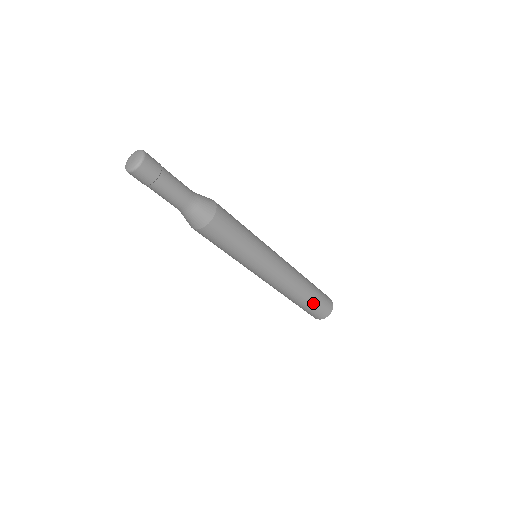
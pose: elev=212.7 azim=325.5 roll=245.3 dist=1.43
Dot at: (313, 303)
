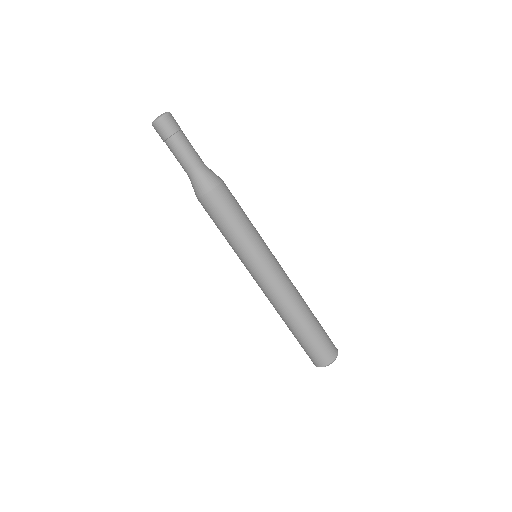
Dot at: (315, 333)
